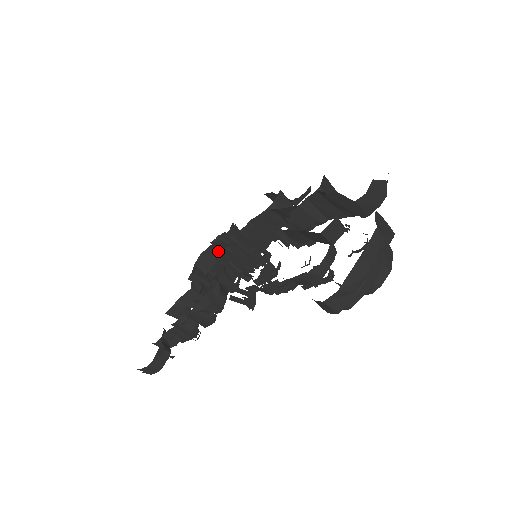
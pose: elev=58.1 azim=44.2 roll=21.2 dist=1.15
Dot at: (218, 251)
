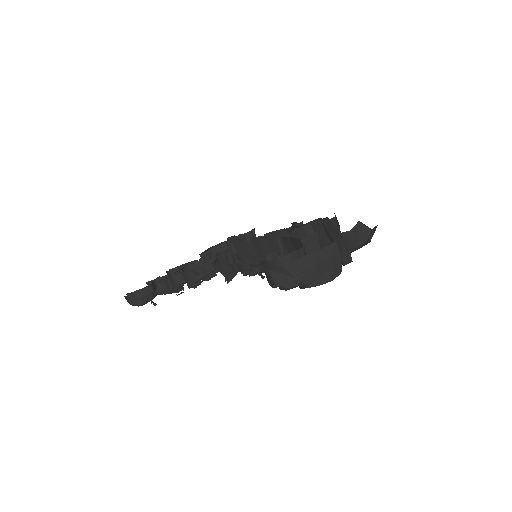
Dot at: occluded
